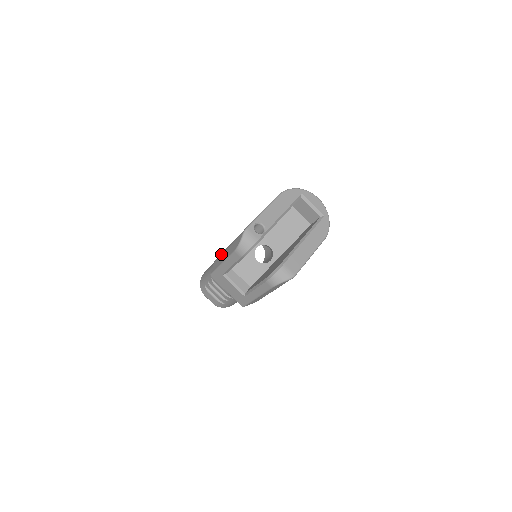
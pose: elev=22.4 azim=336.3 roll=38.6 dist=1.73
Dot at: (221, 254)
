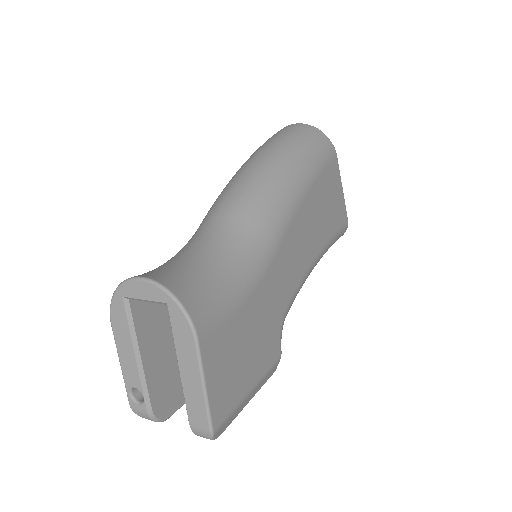
Dot at: occluded
